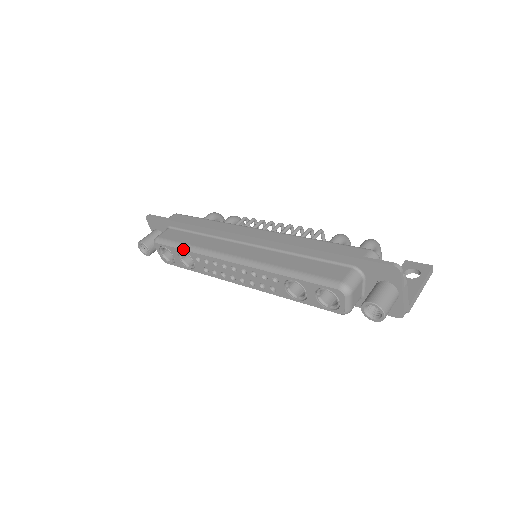
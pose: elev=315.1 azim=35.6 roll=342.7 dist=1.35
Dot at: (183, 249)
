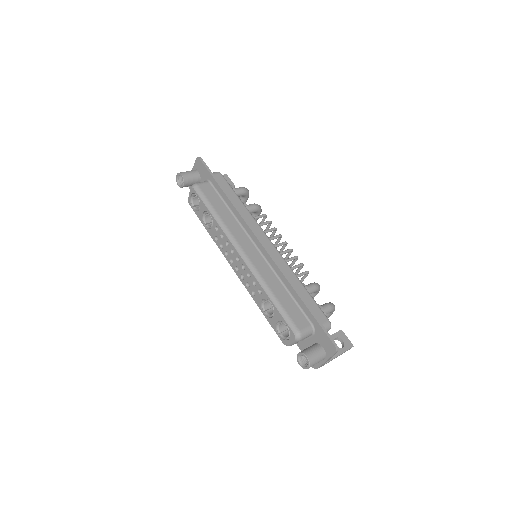
Dot at: (211, 213)
